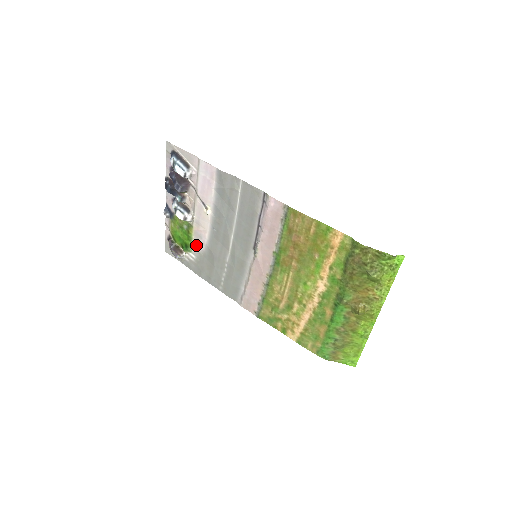
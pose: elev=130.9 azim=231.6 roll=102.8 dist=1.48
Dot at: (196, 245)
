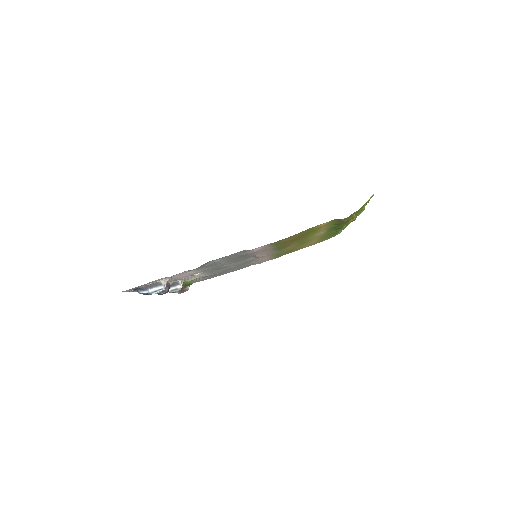
Dot at: occluded
